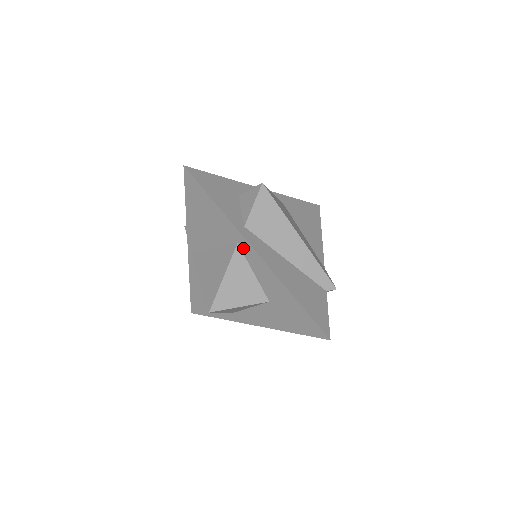
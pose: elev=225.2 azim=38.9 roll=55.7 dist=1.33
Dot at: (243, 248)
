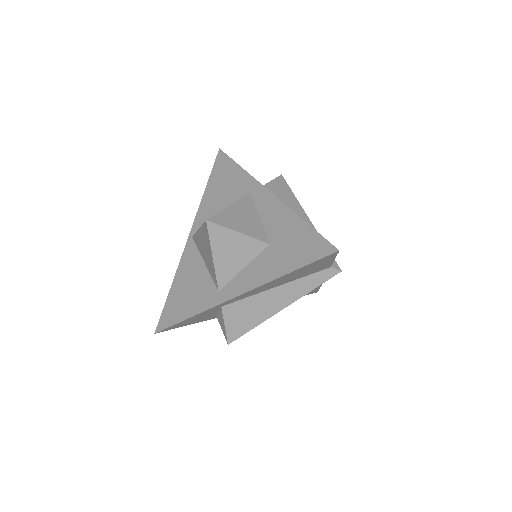
Dot at: (255, 195)
